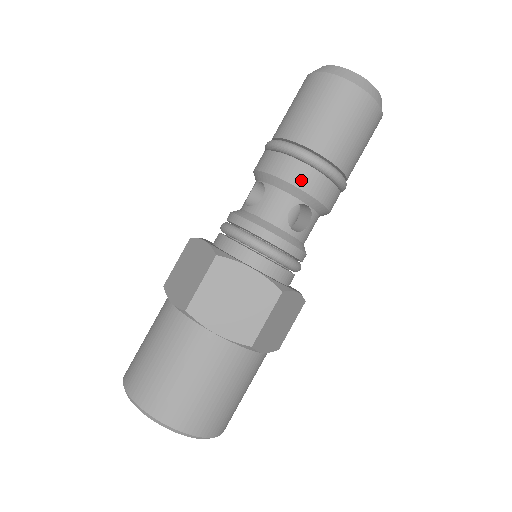
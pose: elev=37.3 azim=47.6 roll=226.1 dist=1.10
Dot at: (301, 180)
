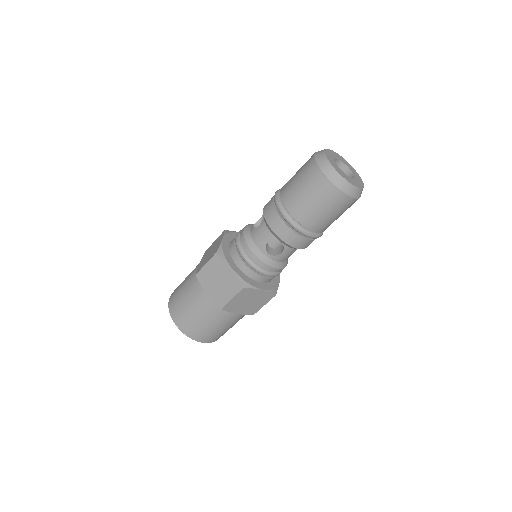
Dot at: (276, 227)
